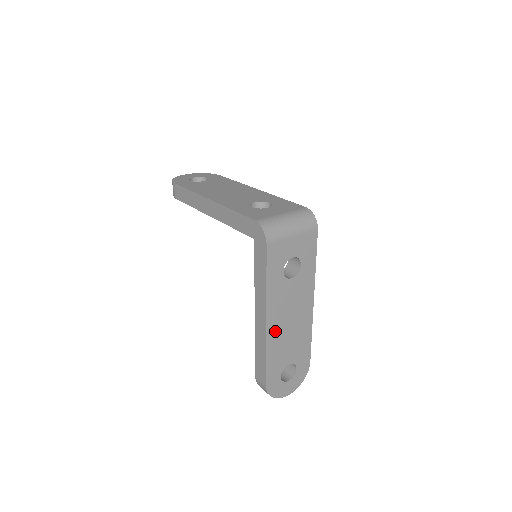
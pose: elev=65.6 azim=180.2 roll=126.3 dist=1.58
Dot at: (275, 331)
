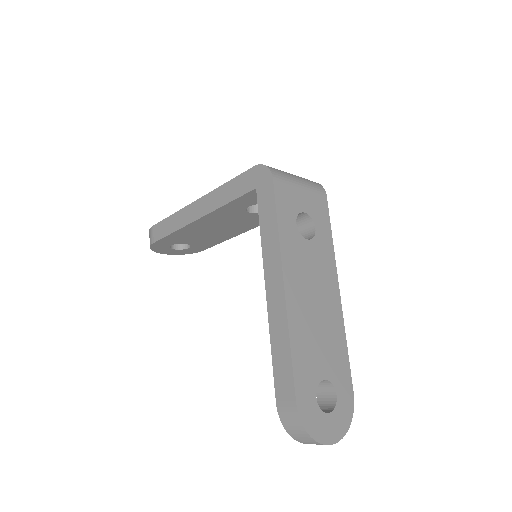
Dot at: (297, 308)
